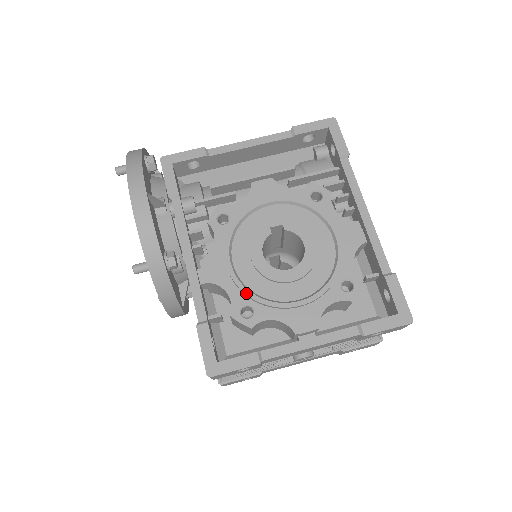
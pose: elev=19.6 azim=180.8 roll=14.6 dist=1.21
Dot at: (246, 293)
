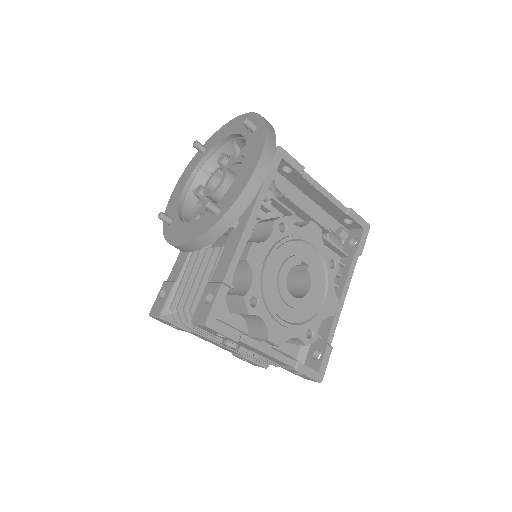
Dot at: (264, 290)
